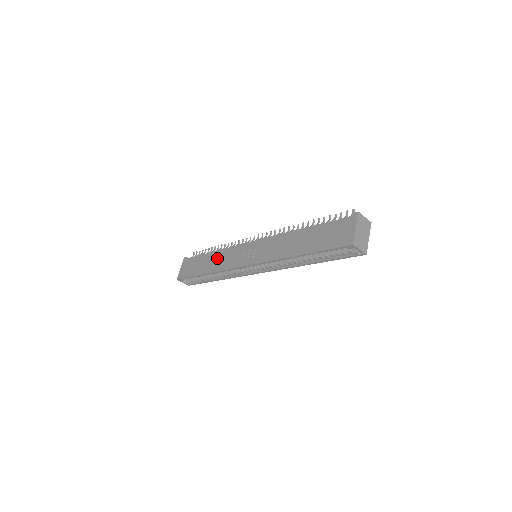
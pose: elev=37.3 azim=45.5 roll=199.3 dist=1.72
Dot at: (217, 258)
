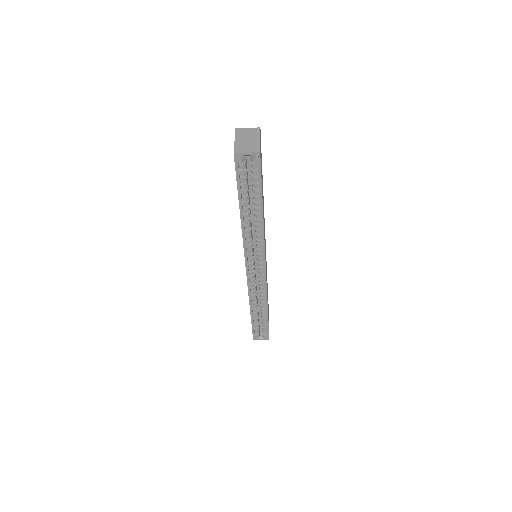
Dot at: occluded
